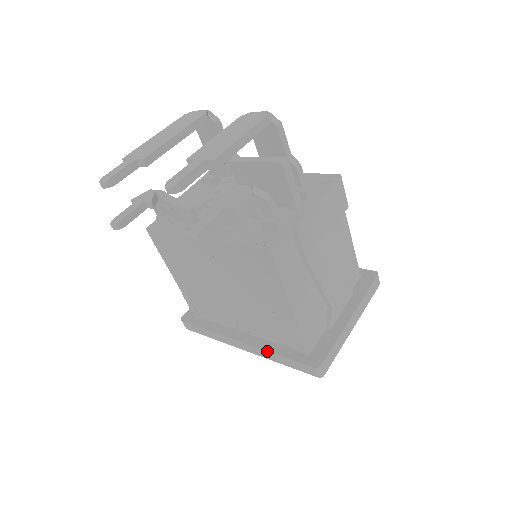
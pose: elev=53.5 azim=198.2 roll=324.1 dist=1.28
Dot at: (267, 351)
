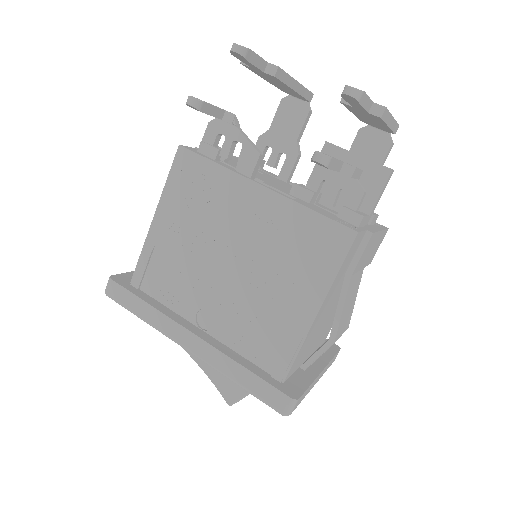
Dot at: (230, 358)
